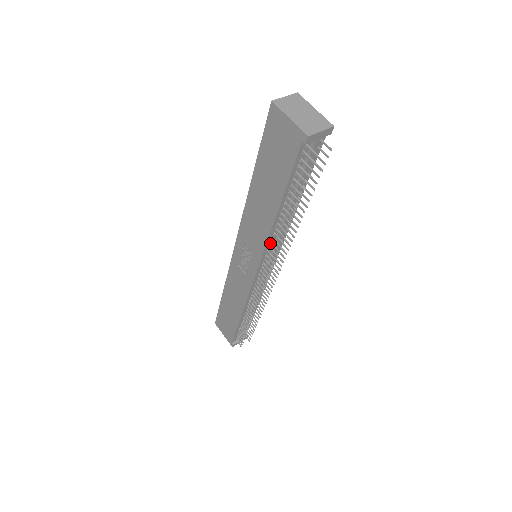
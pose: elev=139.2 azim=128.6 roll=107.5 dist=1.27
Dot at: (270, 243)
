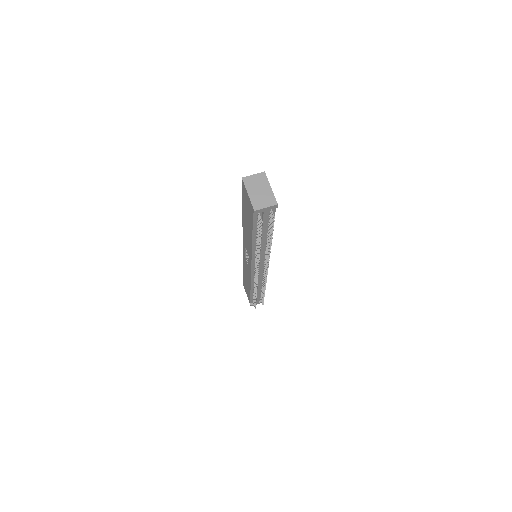
Dot at: occluded
